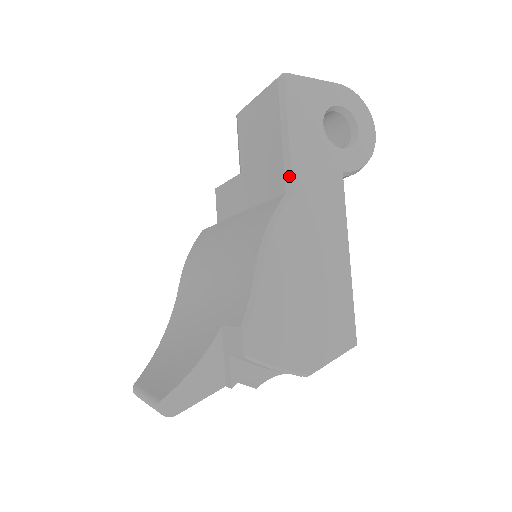
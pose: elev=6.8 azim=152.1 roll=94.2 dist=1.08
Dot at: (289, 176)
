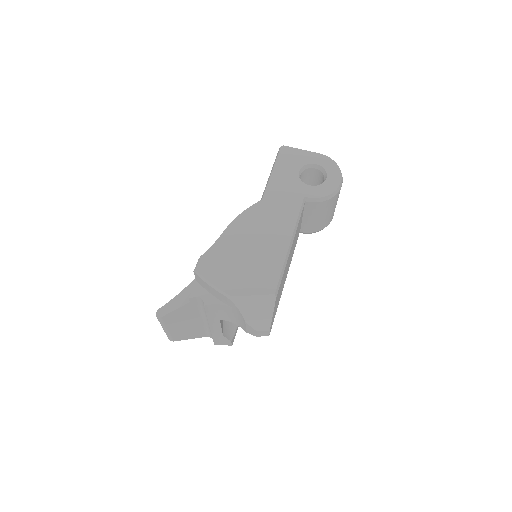
Dot at: (264, 192)
